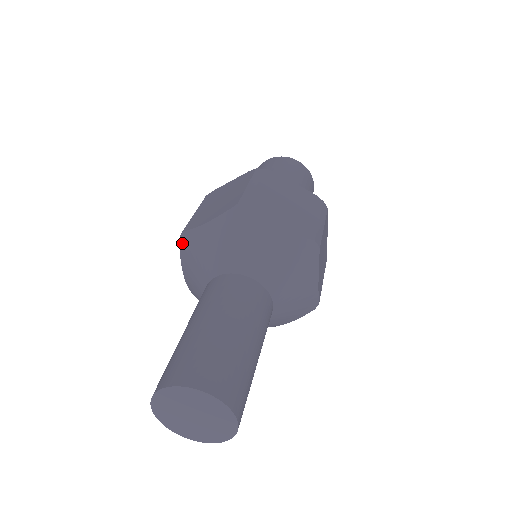
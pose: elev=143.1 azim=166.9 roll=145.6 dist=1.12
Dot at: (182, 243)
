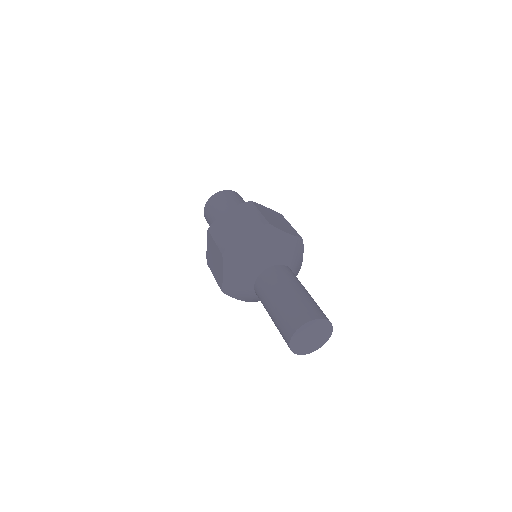
Dot at: (226, 257)
